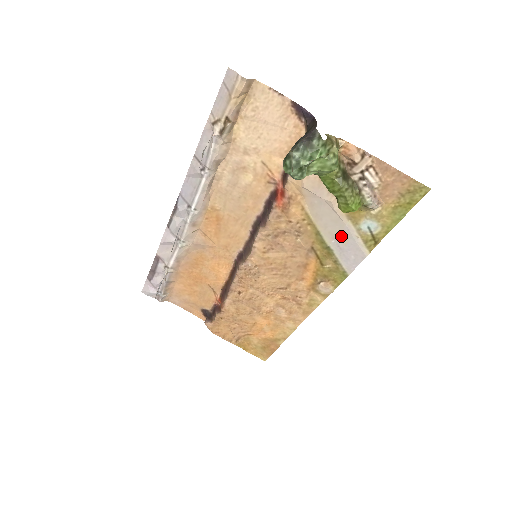
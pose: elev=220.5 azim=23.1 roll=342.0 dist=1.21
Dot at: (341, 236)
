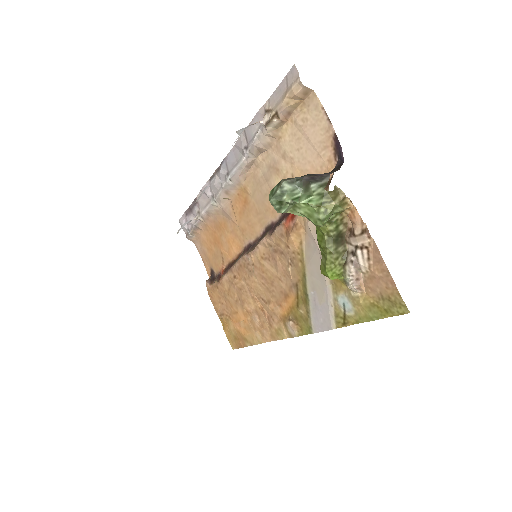
Dot at: (320, 293)
